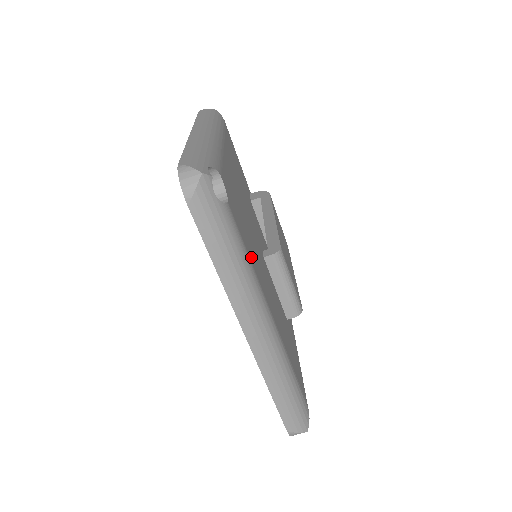
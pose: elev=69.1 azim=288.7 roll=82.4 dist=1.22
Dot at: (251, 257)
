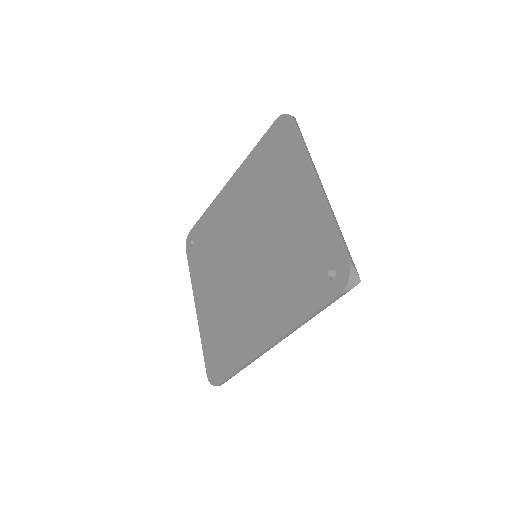
Dot at: occluded
